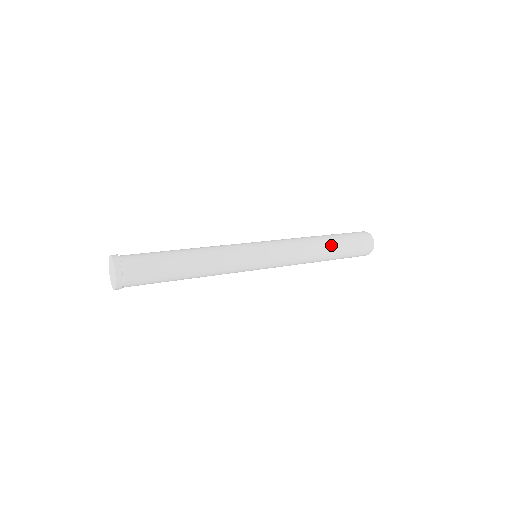
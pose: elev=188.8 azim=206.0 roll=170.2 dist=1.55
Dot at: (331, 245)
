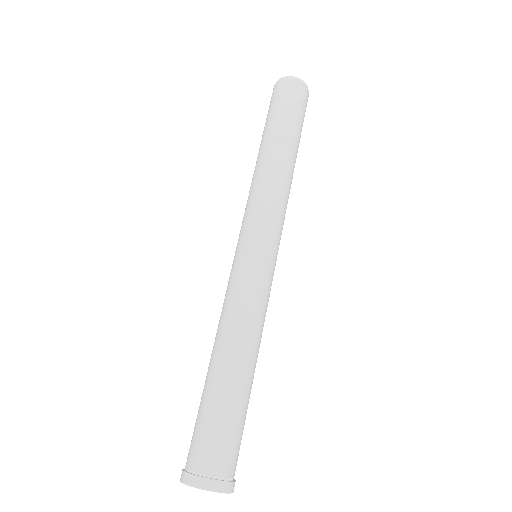
Dot at: occluded
